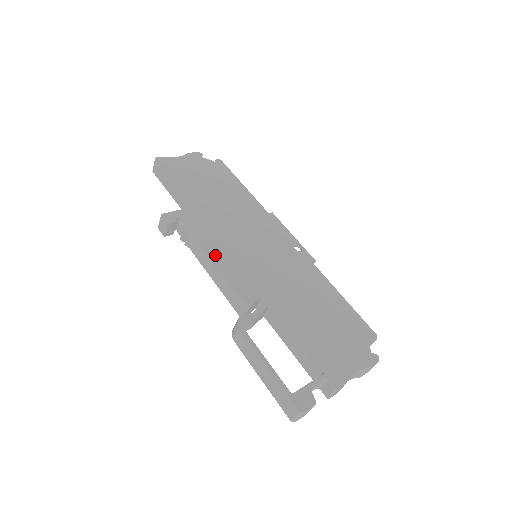
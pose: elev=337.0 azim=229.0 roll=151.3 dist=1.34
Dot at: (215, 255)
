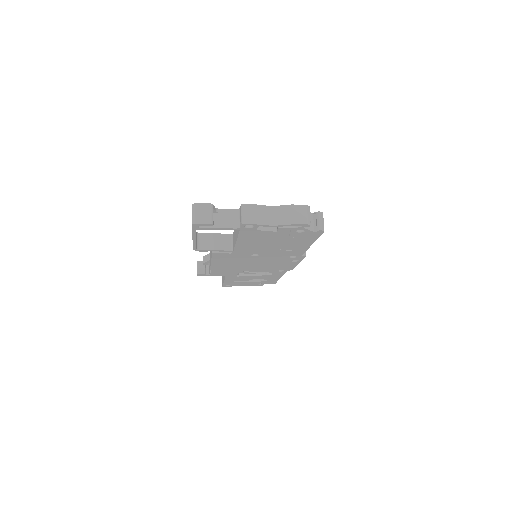
Dot at: occluded
